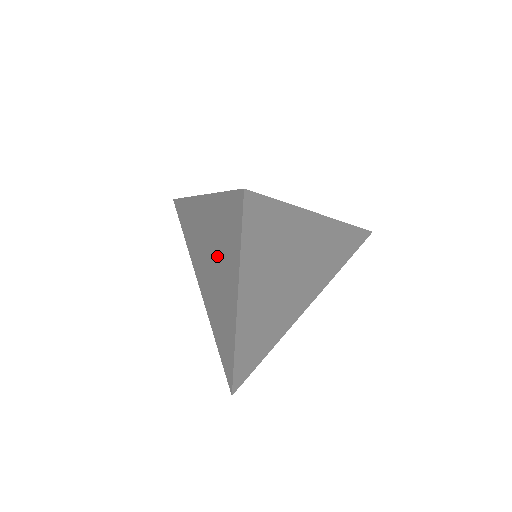
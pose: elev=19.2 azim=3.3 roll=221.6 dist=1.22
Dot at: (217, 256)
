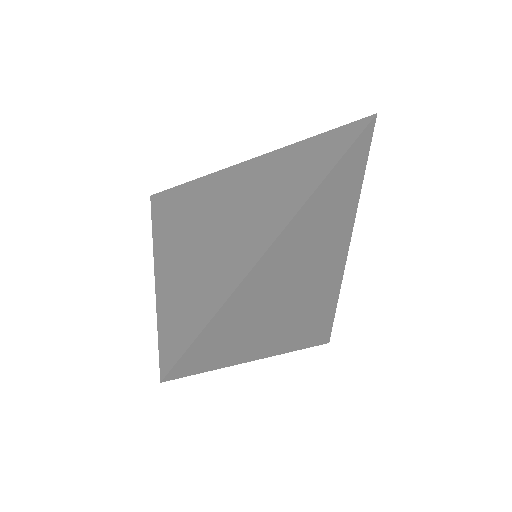
Dot at: (256, 198)
